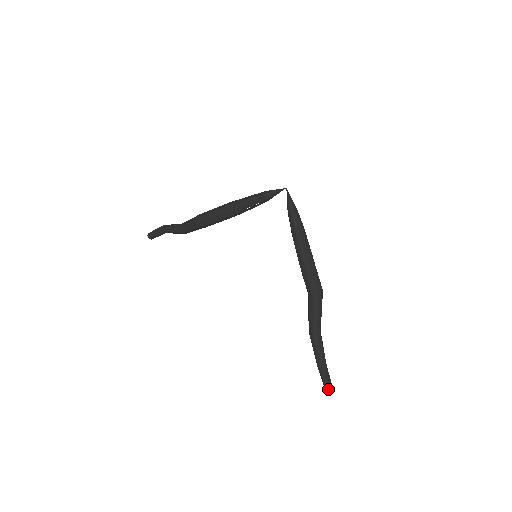
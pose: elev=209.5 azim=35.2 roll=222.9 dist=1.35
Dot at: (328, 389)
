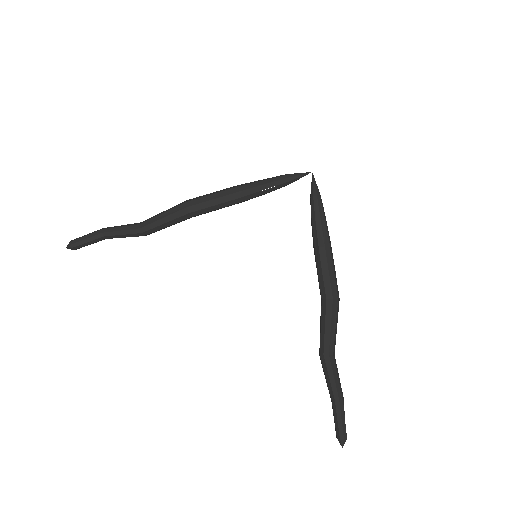
Dot at: (344, 442)
